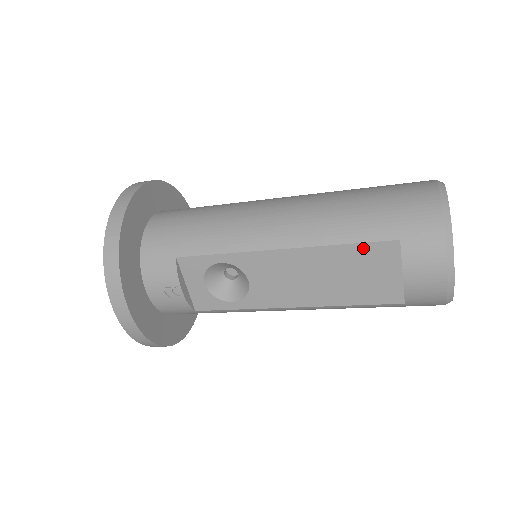
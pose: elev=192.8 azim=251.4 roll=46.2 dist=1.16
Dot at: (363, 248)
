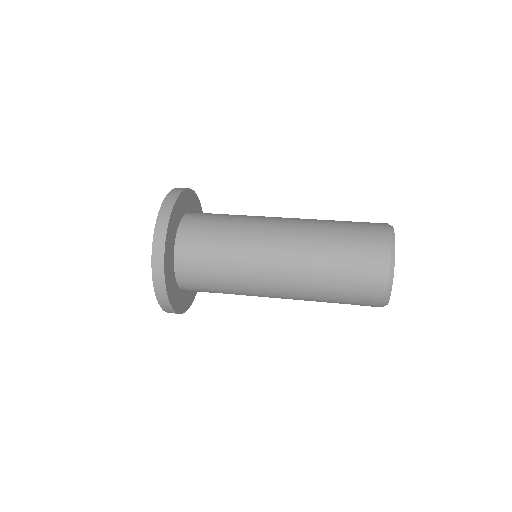
Dot at: occluded
